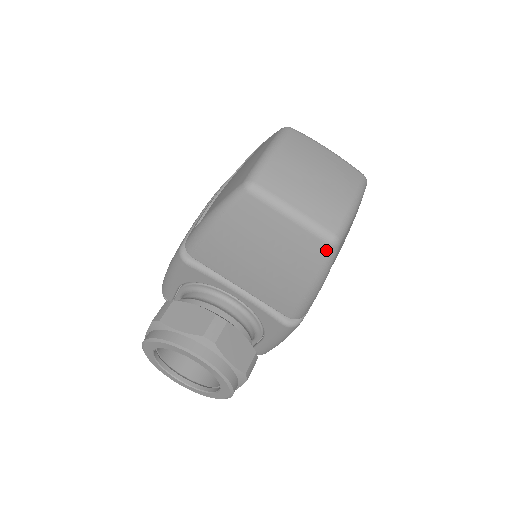
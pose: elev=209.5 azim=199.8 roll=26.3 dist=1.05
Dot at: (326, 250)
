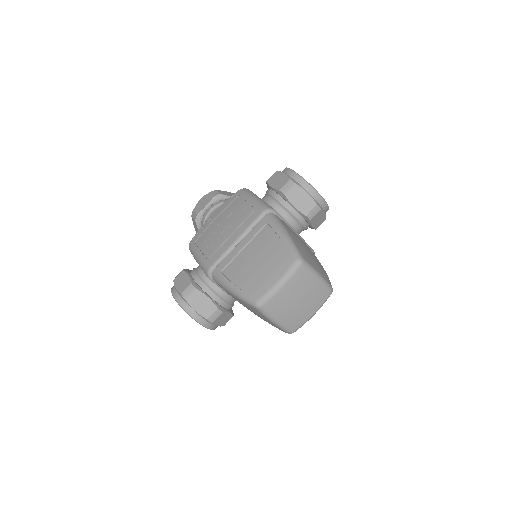
Dot at: (285, 332)
